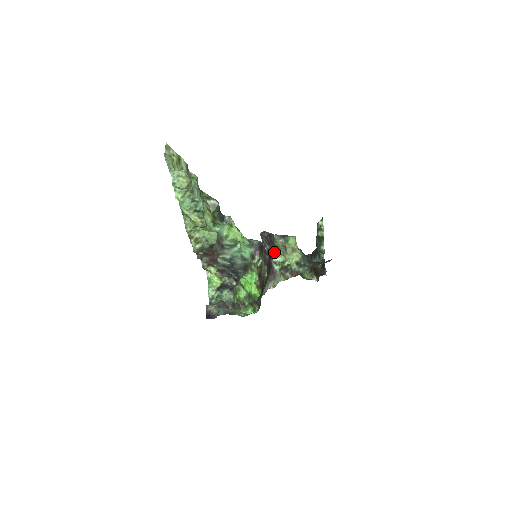
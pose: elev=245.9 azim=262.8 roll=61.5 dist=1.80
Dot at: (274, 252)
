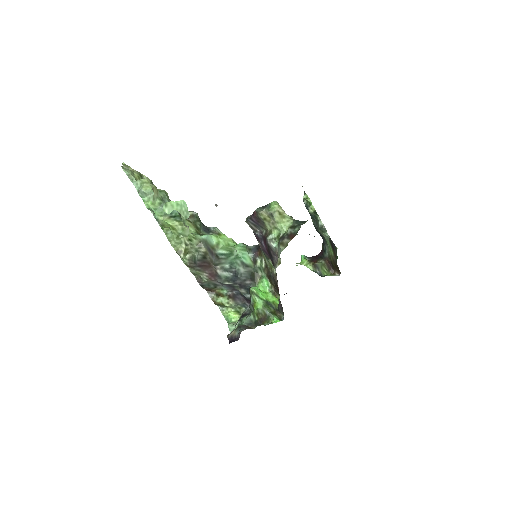
Dot at: (266, 231)
